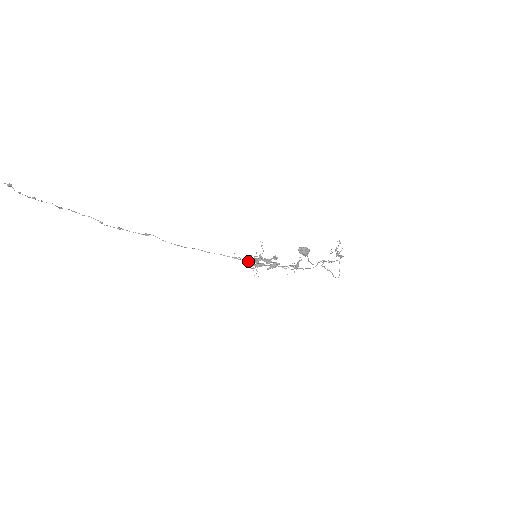
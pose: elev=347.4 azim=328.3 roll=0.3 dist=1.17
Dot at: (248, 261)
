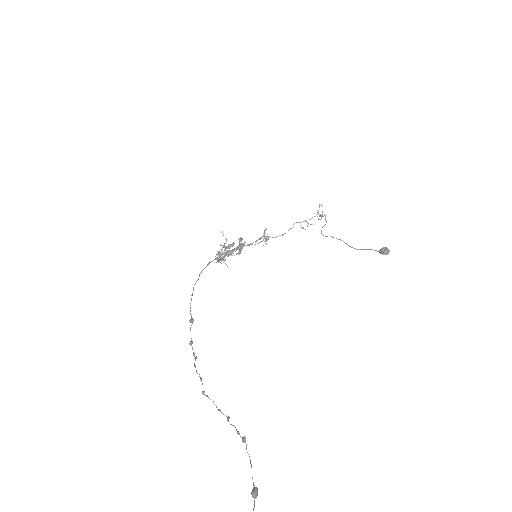
Dot at: (220, 258)
